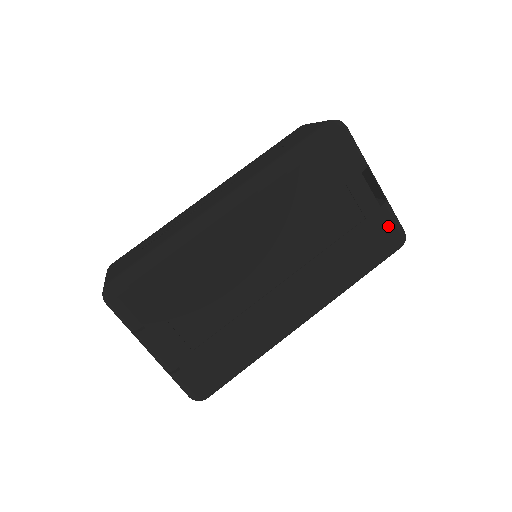
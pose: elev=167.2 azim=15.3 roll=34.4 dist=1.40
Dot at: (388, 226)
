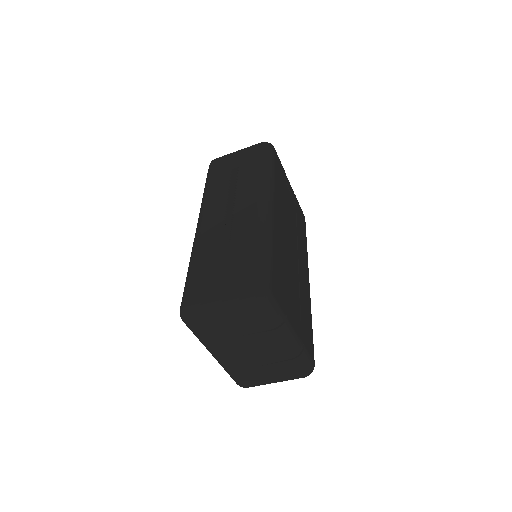
Dot at: (300, 209)
